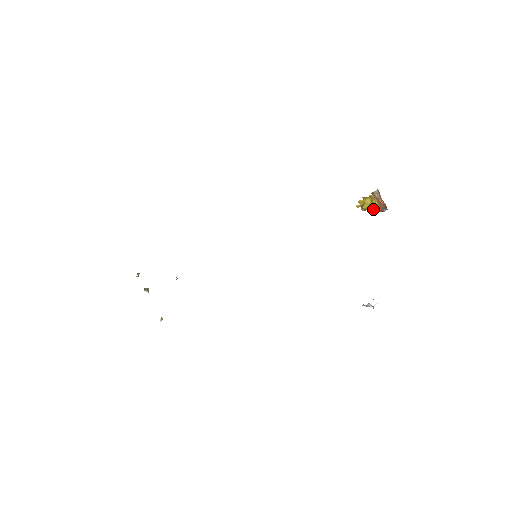
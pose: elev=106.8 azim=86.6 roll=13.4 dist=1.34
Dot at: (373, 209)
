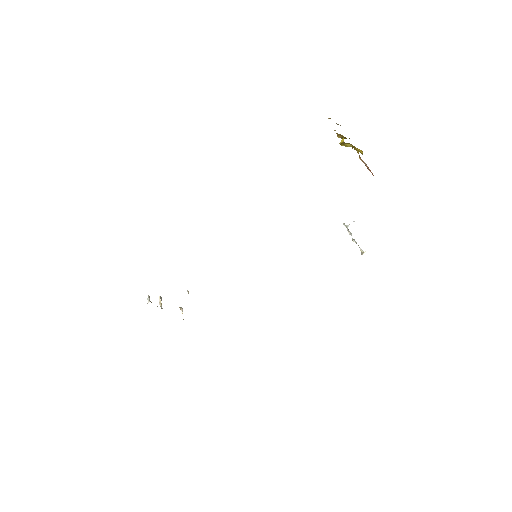
Dot at: occluded
